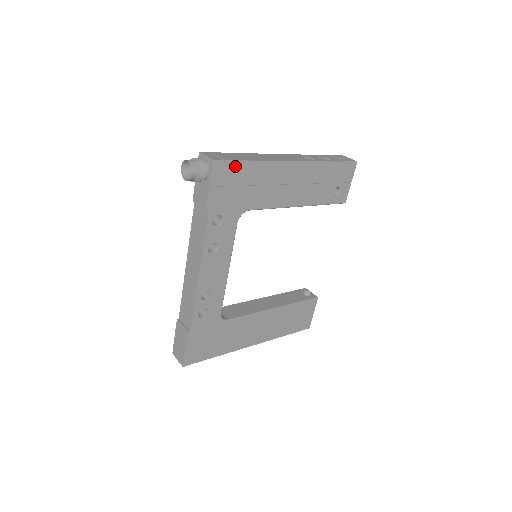
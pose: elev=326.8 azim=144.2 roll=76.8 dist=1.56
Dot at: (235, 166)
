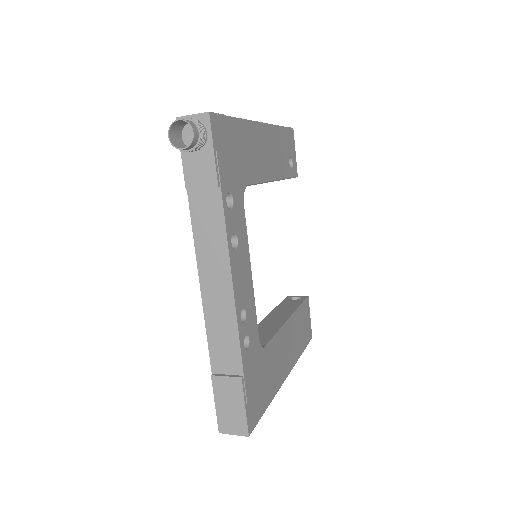
Dot at: (226, 123)
